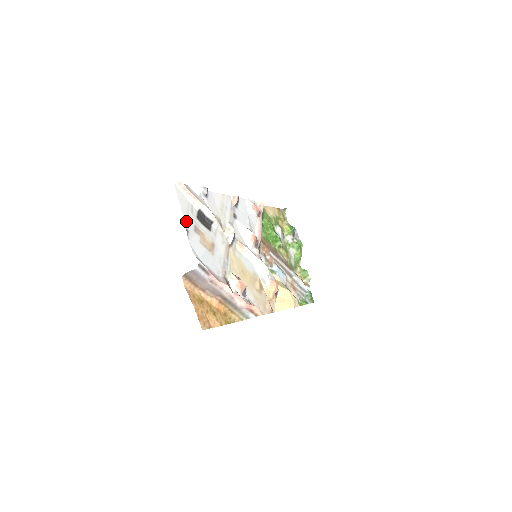
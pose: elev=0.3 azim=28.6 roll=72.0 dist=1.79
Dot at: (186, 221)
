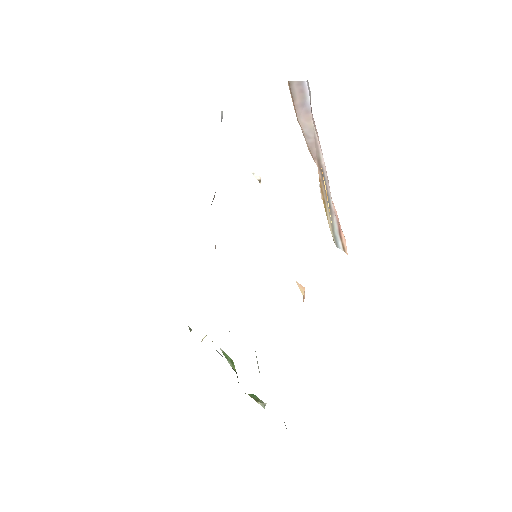
Dot at: occluded
